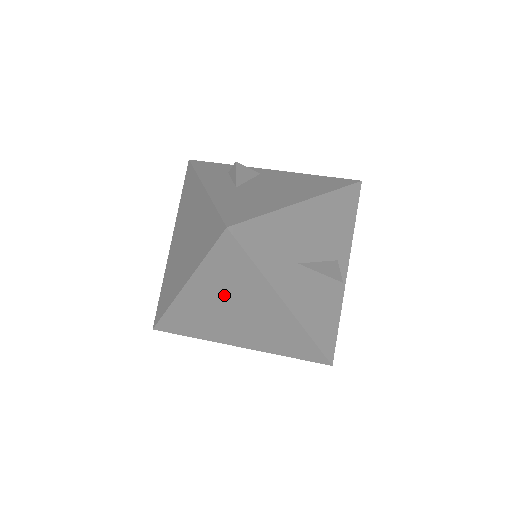
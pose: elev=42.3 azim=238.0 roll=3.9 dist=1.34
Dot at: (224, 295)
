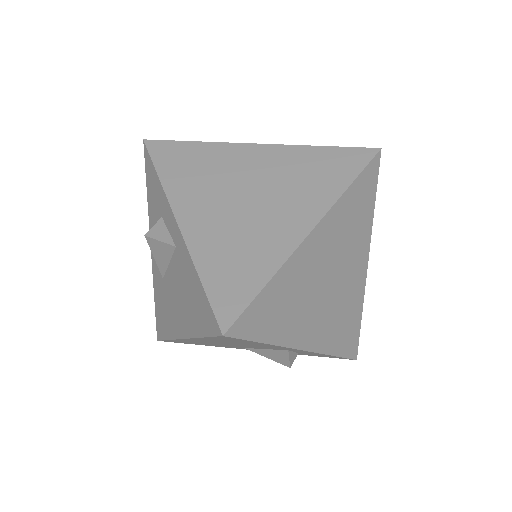
Dot at: (337, 247)
